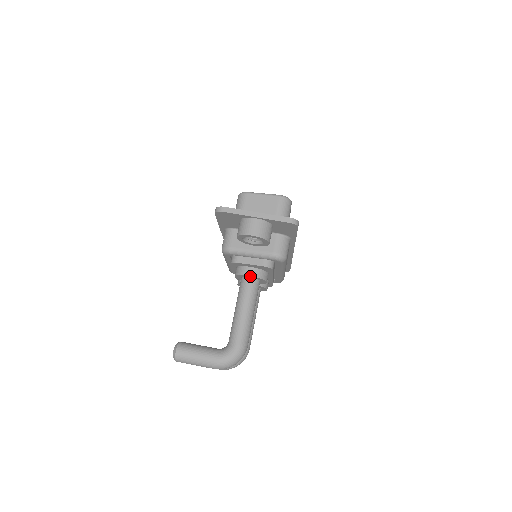
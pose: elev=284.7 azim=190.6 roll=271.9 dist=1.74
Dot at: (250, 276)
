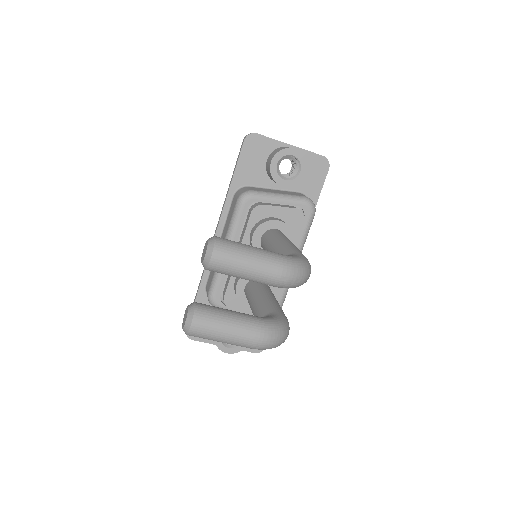
Dot at: (279, 223)
